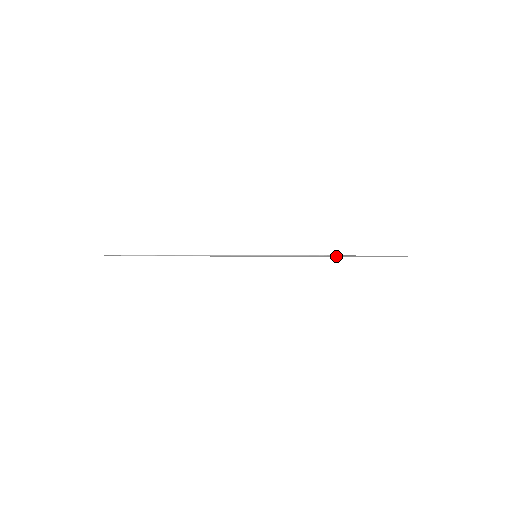
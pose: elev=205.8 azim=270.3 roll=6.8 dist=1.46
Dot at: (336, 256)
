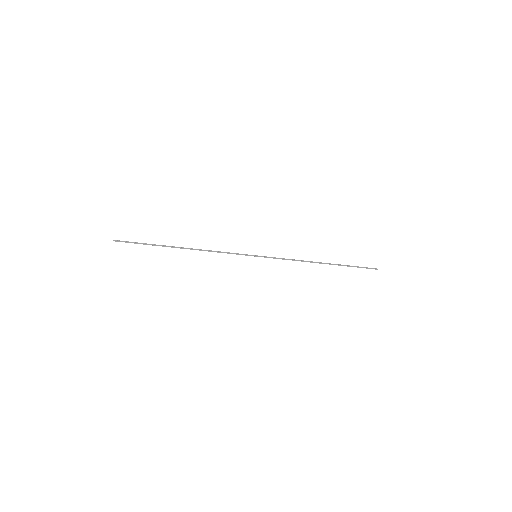
Dot at: (323, 263)
